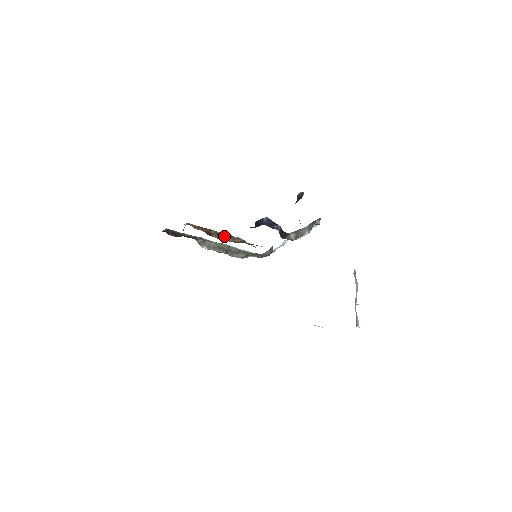
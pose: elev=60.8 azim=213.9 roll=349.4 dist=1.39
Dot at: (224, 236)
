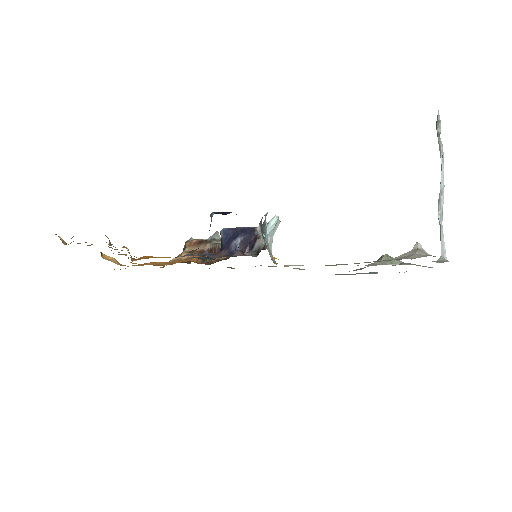
Dot at: (215, 251)
